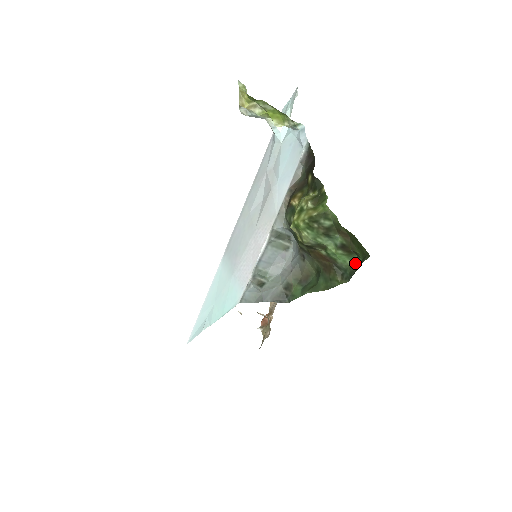
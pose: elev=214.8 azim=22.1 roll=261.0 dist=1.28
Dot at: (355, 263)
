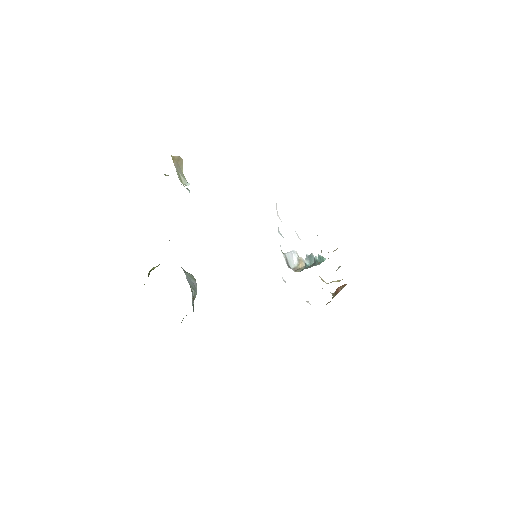
Dot at: occluded
